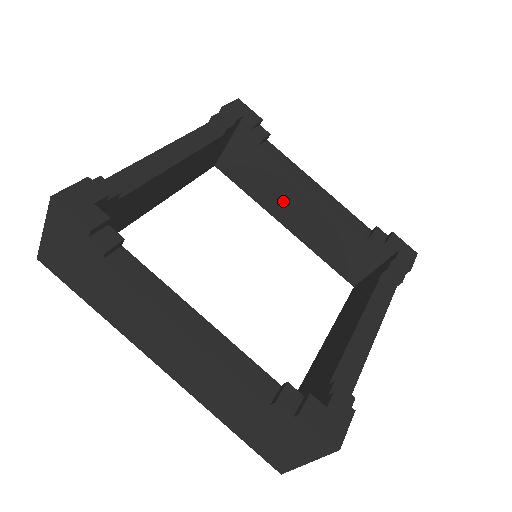
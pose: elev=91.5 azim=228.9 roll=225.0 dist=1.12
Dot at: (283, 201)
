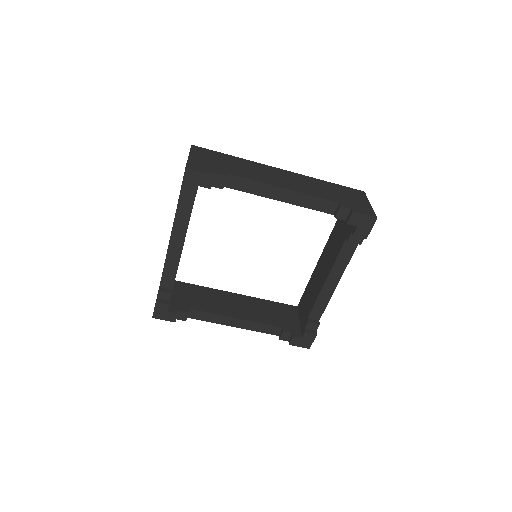
Dot at: occluded
